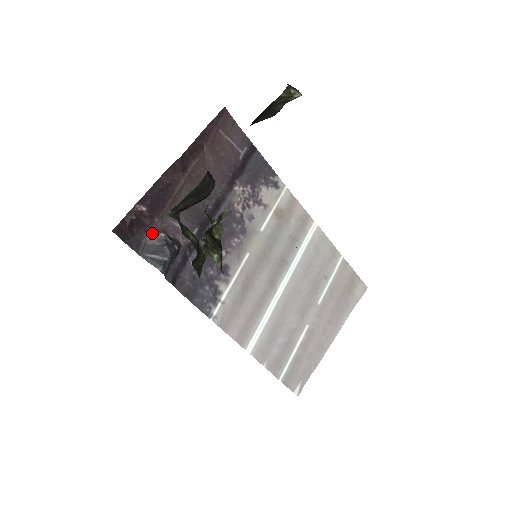
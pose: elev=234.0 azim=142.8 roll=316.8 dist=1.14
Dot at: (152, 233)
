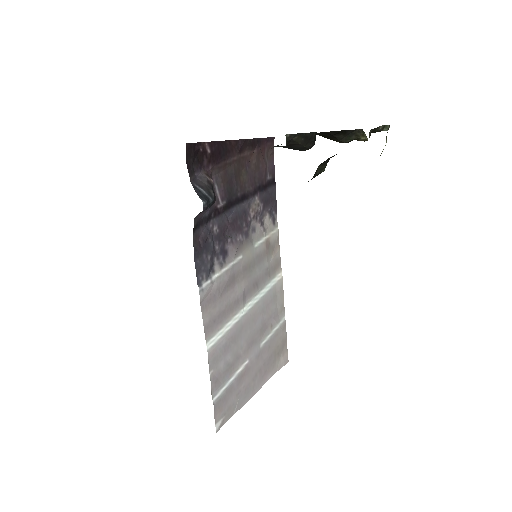
Dot at: (204, 174)
